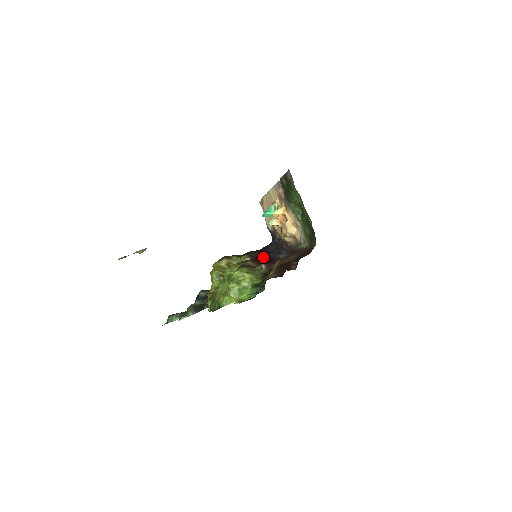
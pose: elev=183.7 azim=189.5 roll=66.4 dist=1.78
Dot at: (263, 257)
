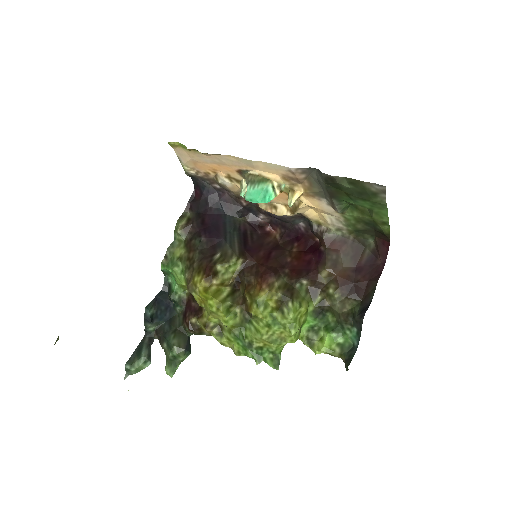
Dot at: (240, 240)
